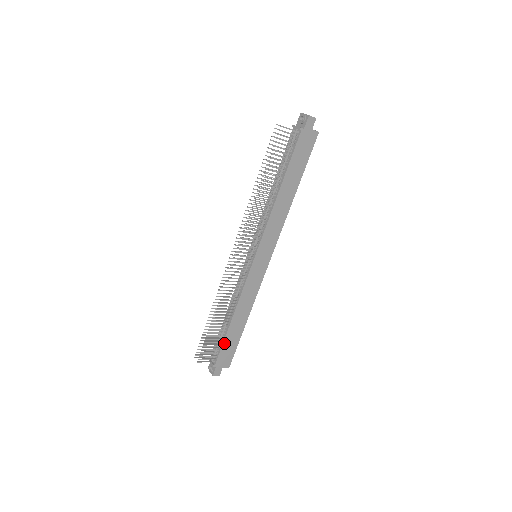
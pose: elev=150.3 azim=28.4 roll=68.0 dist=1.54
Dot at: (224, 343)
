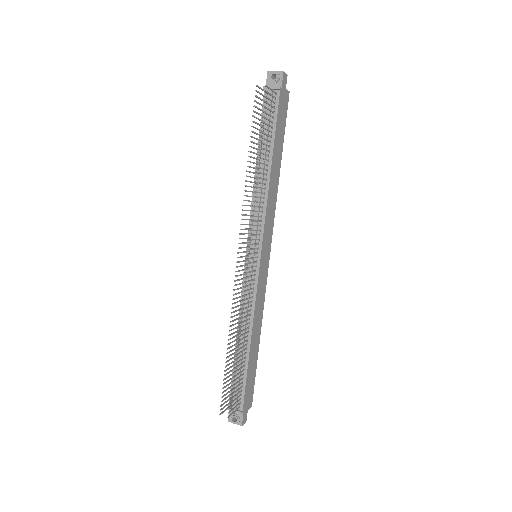
Dot at: (247, 378)
